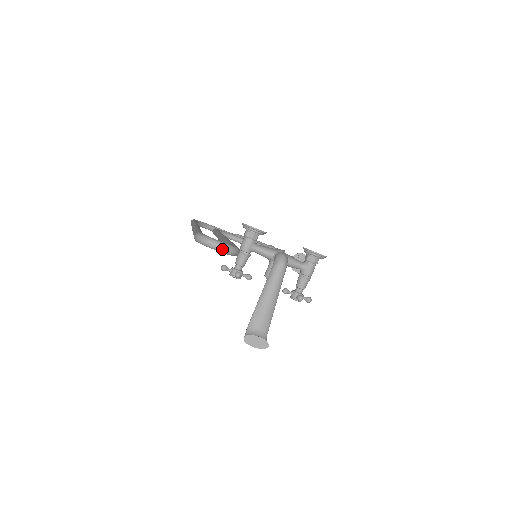
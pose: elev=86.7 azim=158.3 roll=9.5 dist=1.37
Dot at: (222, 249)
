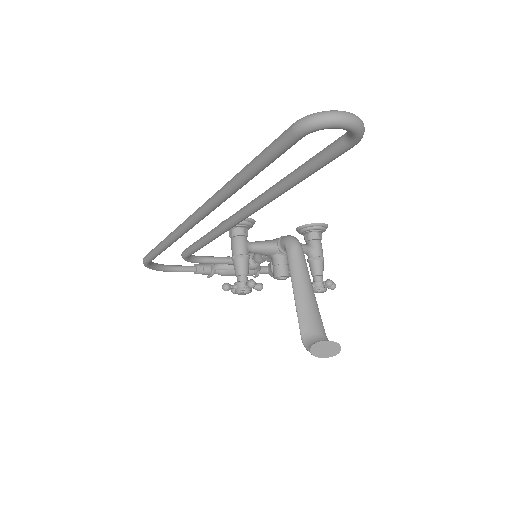
Dot at: (355, 120)
